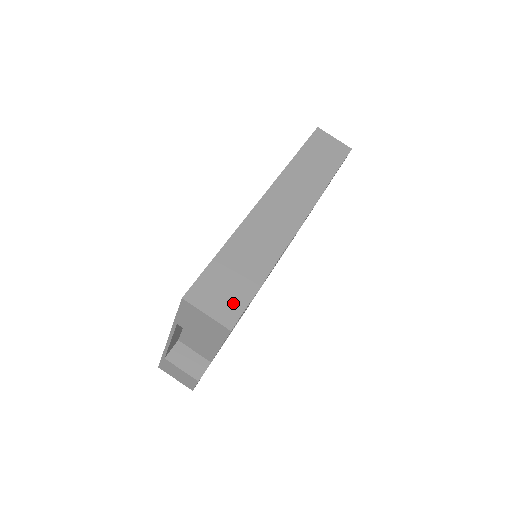
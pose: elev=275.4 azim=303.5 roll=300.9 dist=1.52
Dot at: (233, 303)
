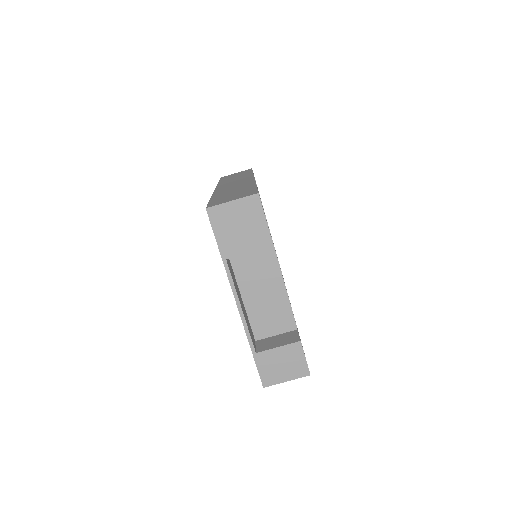
Dot at: (246, 193)
